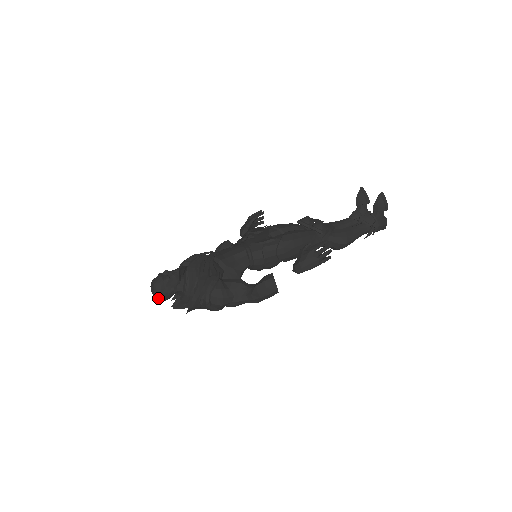
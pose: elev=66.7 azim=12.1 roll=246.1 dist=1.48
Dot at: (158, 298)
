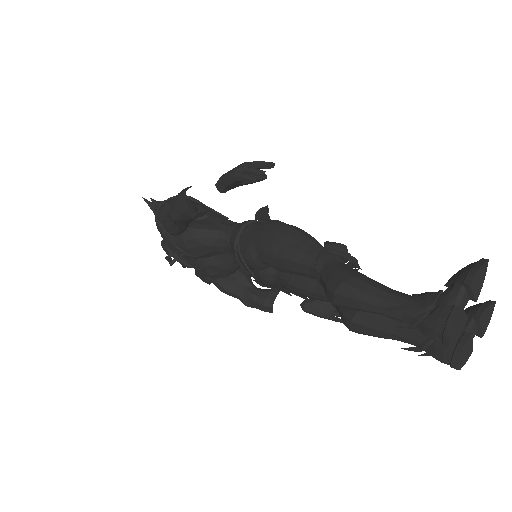
Dot at: occluded
